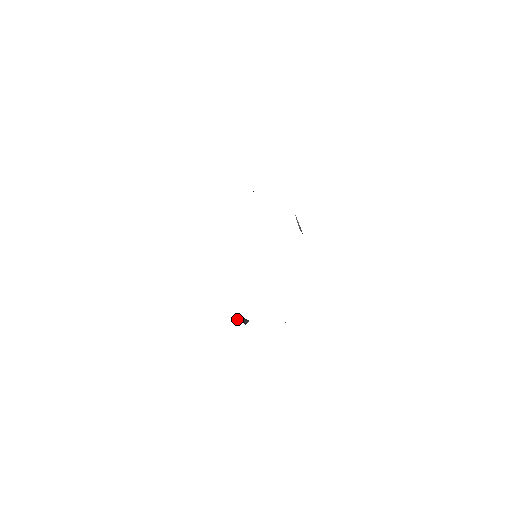
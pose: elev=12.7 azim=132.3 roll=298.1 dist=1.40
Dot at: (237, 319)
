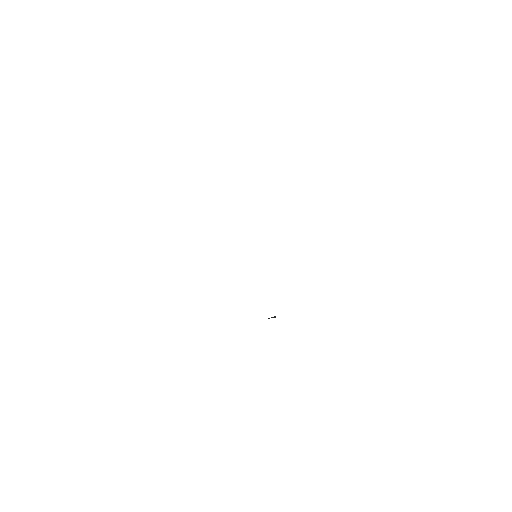
Dot at: occluded
